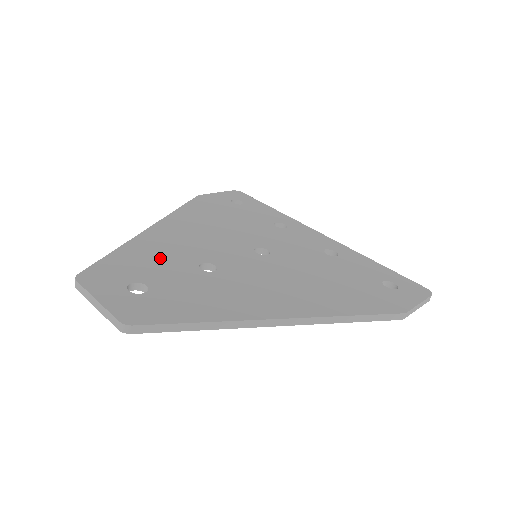
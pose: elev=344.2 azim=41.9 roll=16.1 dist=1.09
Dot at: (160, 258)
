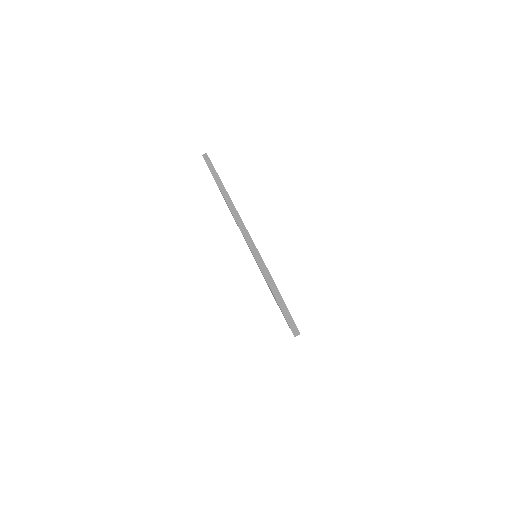
Dot at: occluded
